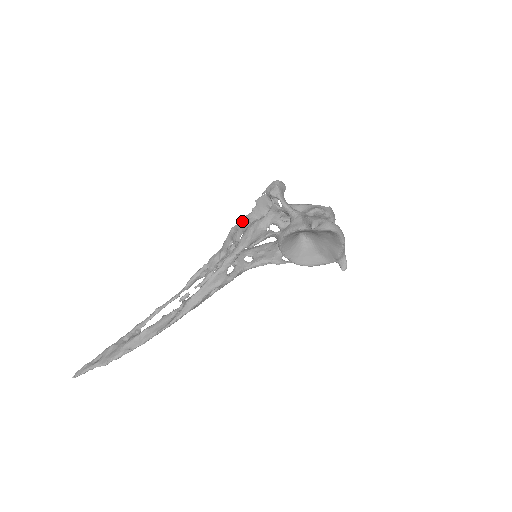
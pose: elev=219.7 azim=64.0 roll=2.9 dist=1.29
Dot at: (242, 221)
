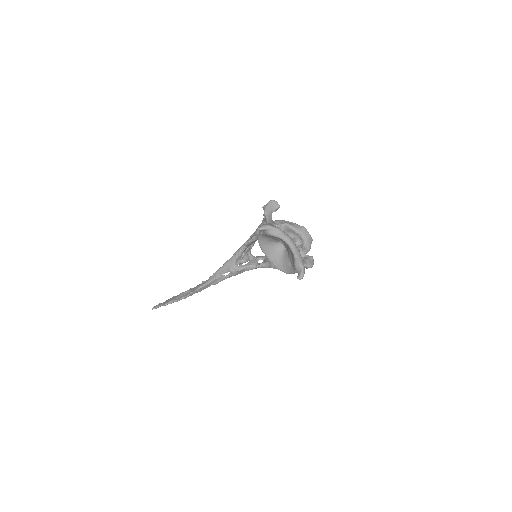
Dot at: occluded
